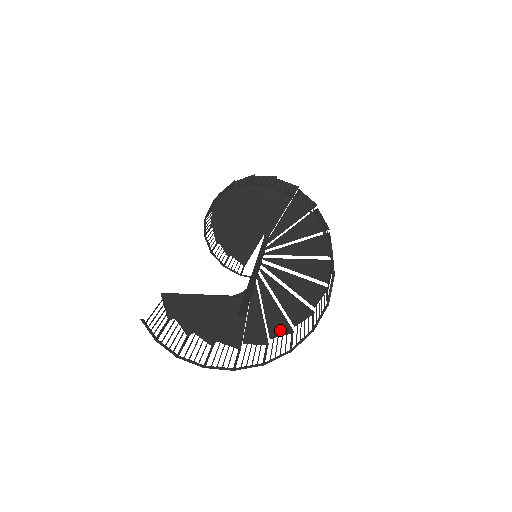
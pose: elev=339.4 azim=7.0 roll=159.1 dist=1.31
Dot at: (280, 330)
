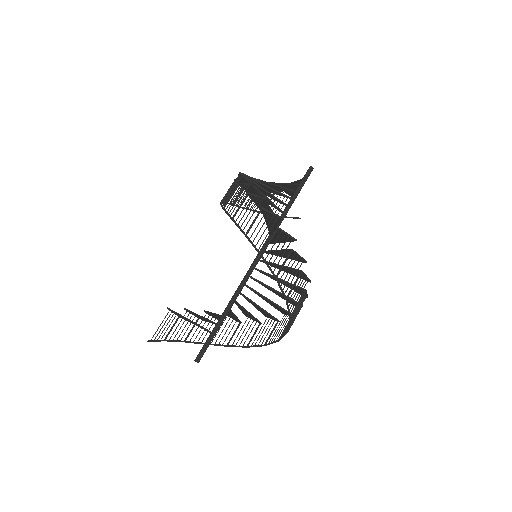
Dot at: (270, 317)
